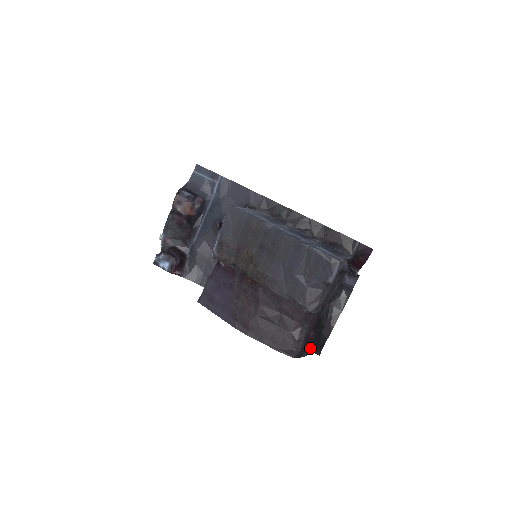
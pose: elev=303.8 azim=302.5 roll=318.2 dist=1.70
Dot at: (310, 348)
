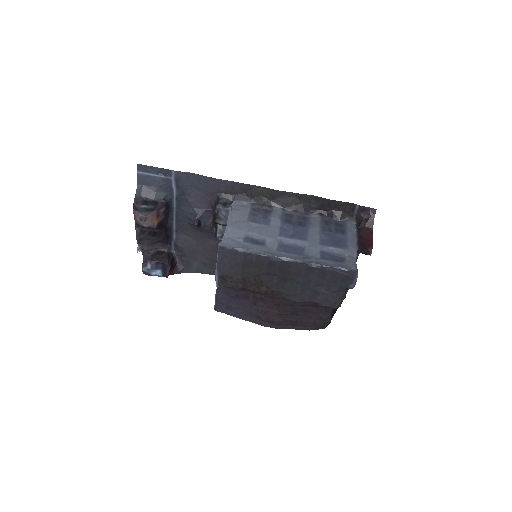
Dot at: (336, 310)
